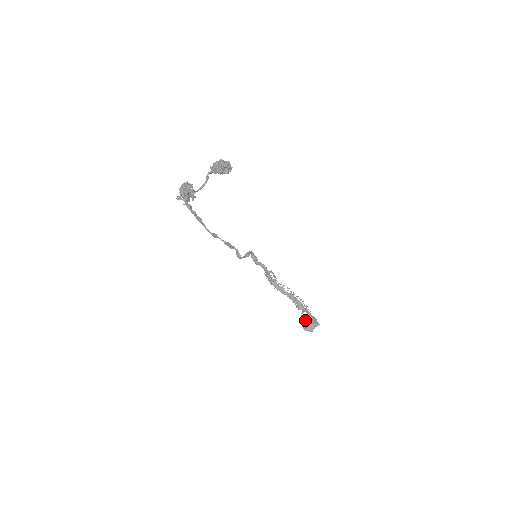
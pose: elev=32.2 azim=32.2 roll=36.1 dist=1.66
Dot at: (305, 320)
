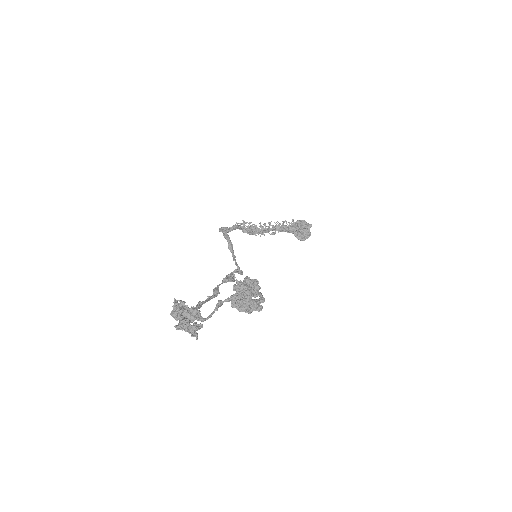
Dot at: occluded
